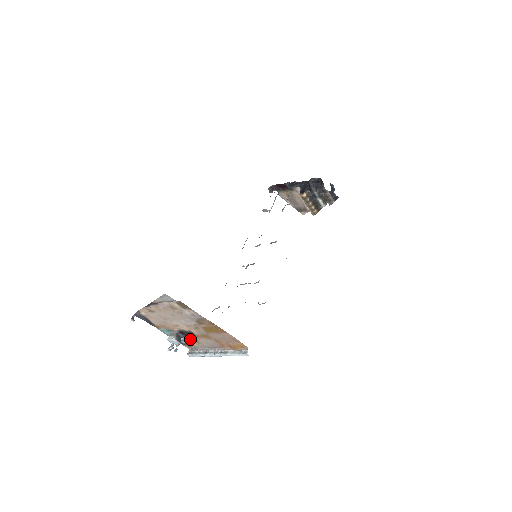
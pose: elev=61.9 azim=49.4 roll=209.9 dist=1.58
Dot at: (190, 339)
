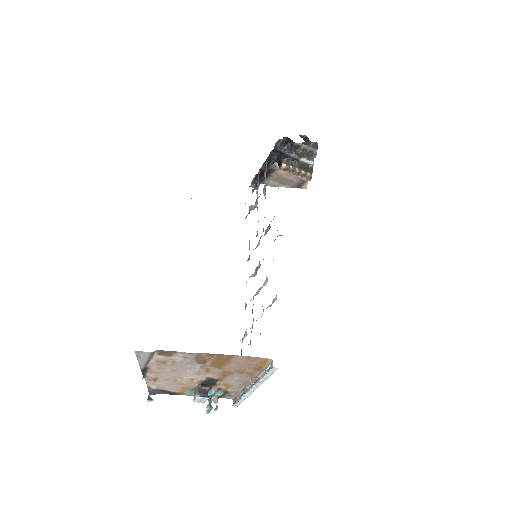
Dot at: (219, 387)
